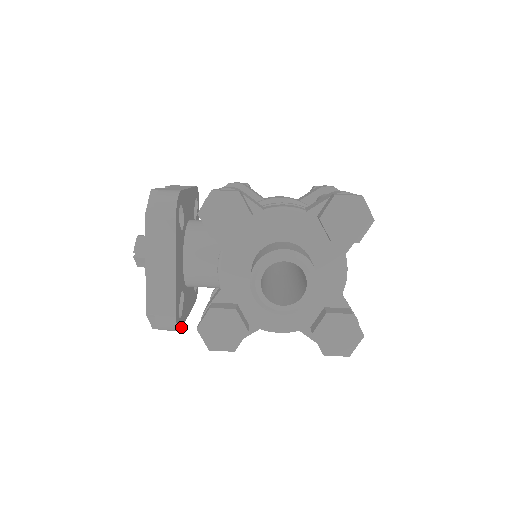
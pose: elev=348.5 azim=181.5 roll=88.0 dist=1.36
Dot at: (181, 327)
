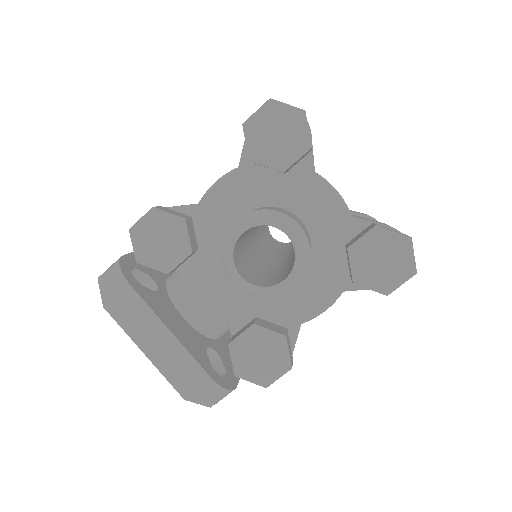
Dot at: (236, 384)
